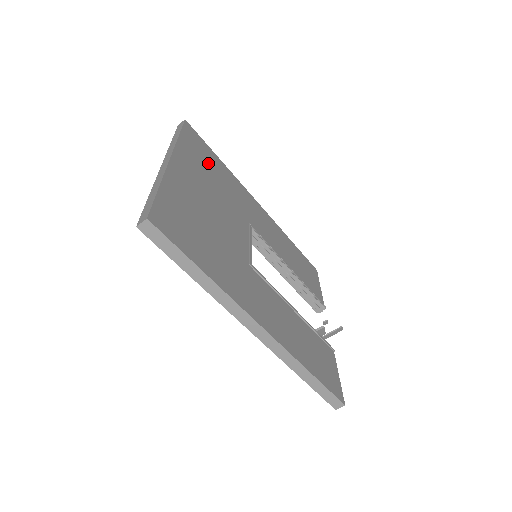
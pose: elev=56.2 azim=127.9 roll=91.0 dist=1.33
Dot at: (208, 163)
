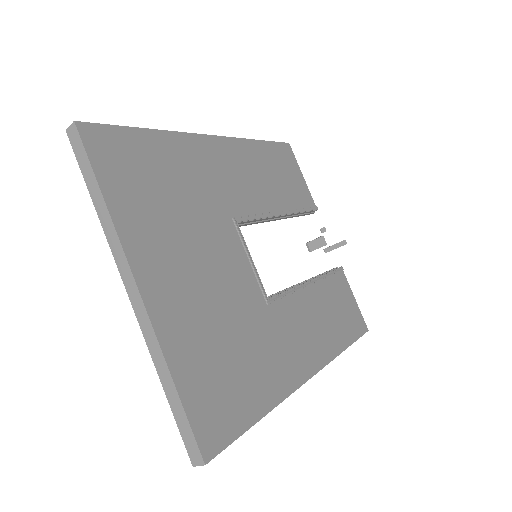
Dot at: (151, 181)
